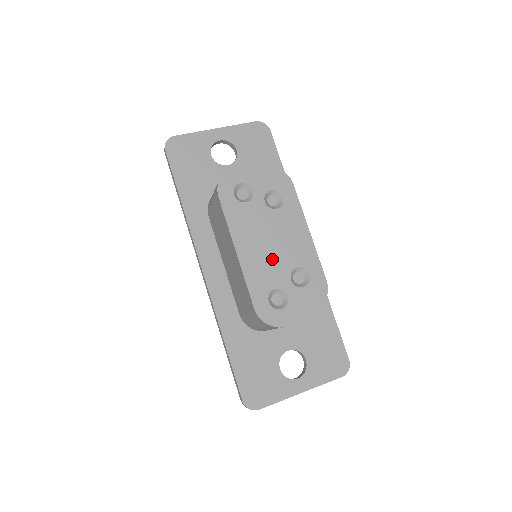
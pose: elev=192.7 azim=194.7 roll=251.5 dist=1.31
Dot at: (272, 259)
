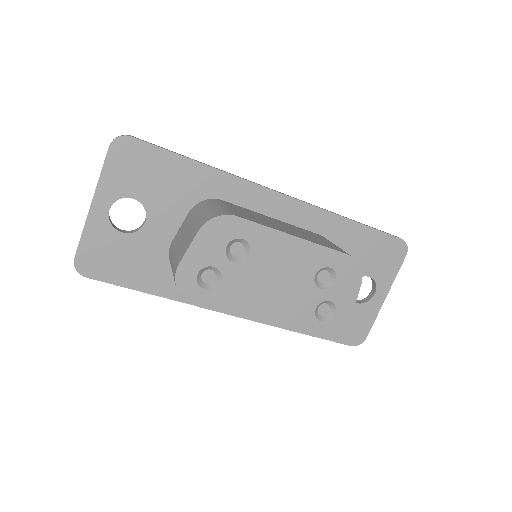
Dot at: (290, 294)
